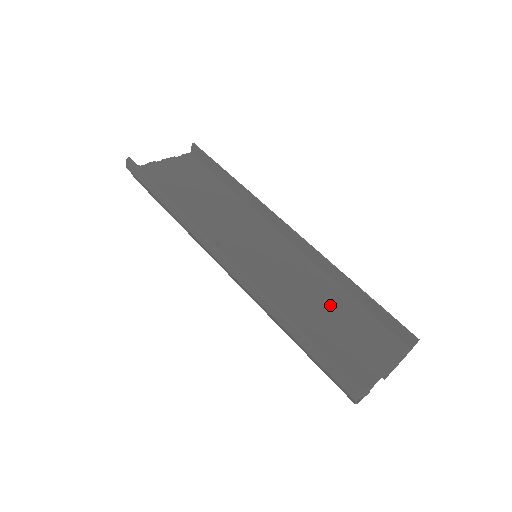
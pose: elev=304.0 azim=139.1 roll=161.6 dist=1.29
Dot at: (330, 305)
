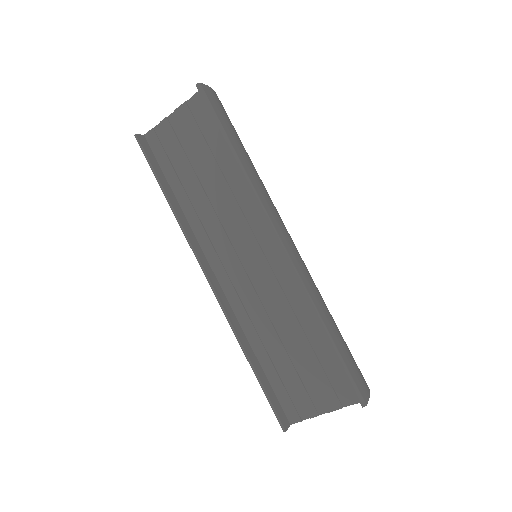
Dot at: (301, 338)
